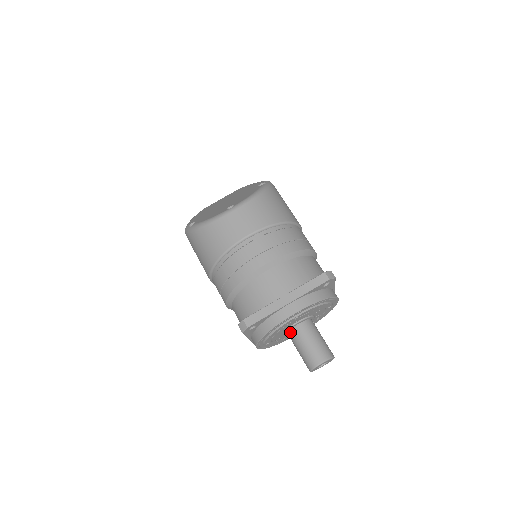
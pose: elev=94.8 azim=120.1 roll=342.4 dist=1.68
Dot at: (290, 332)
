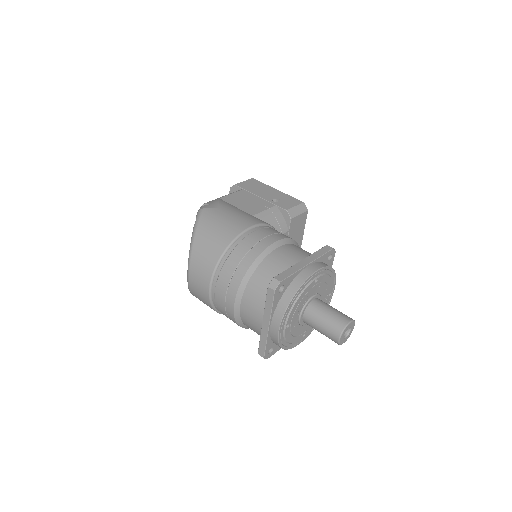
Dot at: (305, 323)
